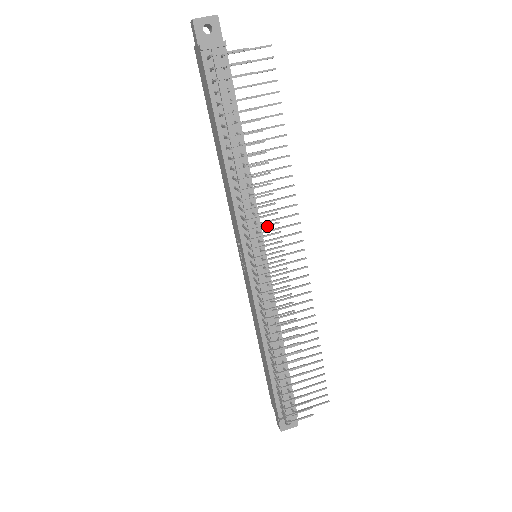
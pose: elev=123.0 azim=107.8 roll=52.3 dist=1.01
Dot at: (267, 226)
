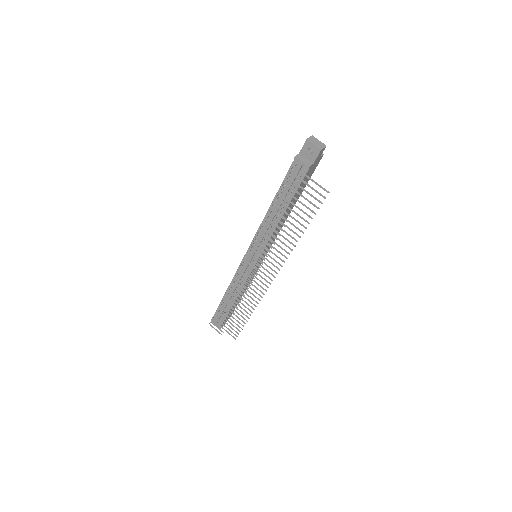
Dot at: (258, 255)
